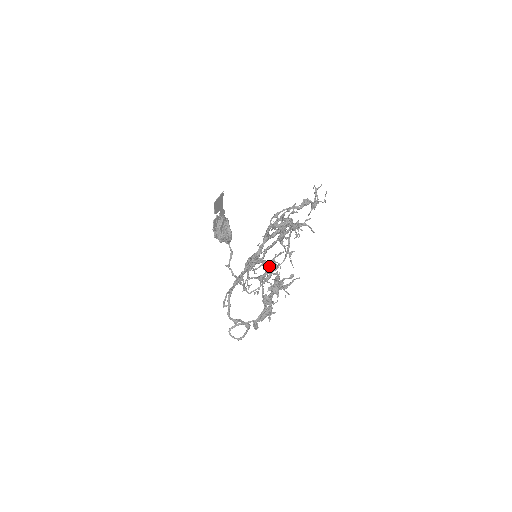
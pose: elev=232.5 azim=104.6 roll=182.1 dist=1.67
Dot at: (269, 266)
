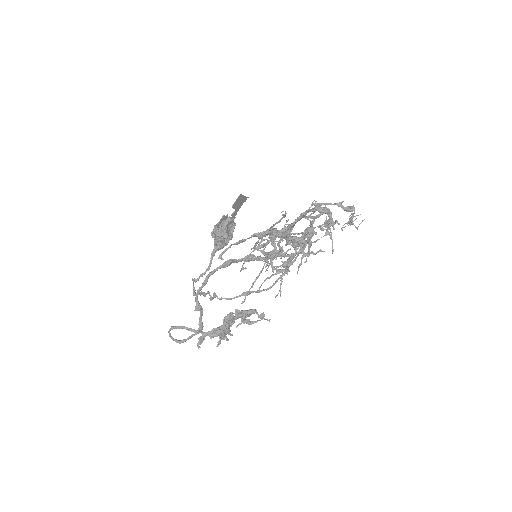
Dot at: occluded
